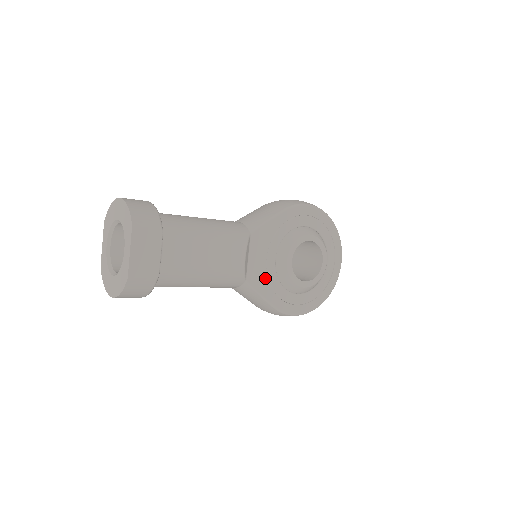
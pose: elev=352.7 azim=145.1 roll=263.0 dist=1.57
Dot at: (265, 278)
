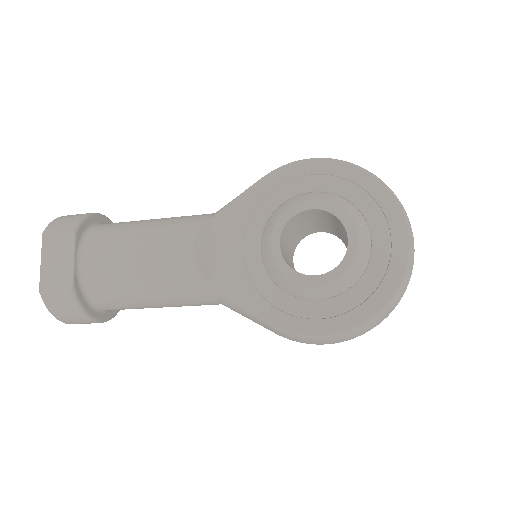
Dot at: (245, 279)
